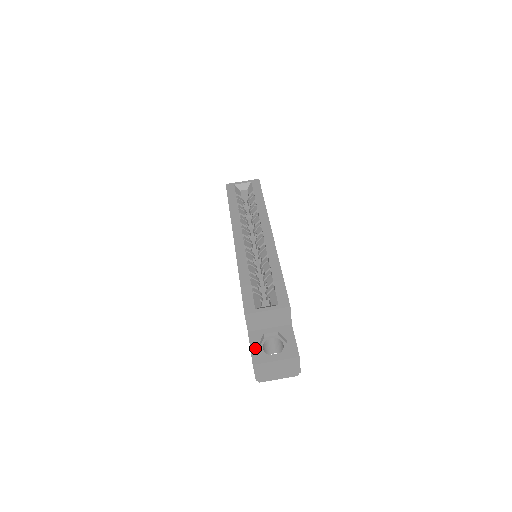
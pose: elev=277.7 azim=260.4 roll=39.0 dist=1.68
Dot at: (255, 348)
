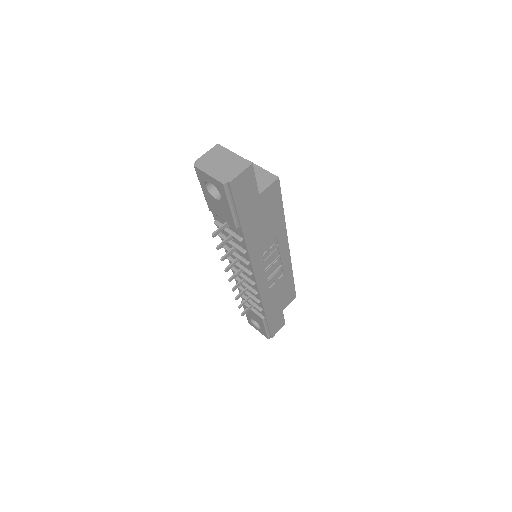
Dot at: occluded
